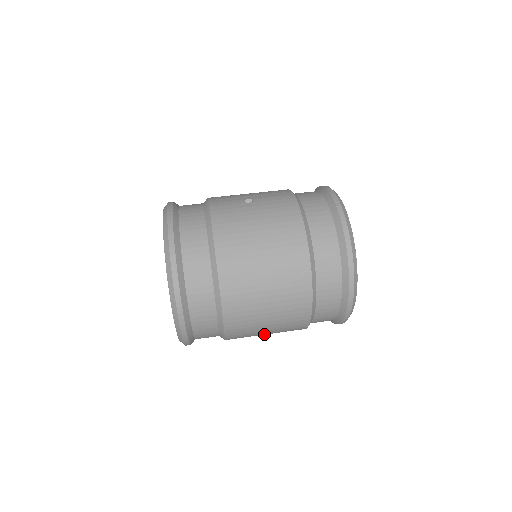
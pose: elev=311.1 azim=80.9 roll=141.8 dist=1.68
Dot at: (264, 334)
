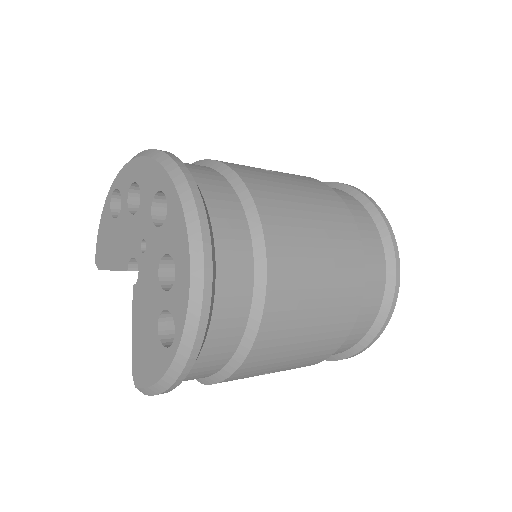
Dot at: (271, 371)
